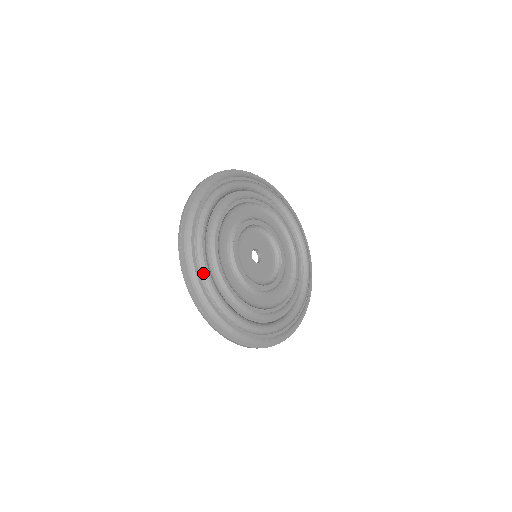
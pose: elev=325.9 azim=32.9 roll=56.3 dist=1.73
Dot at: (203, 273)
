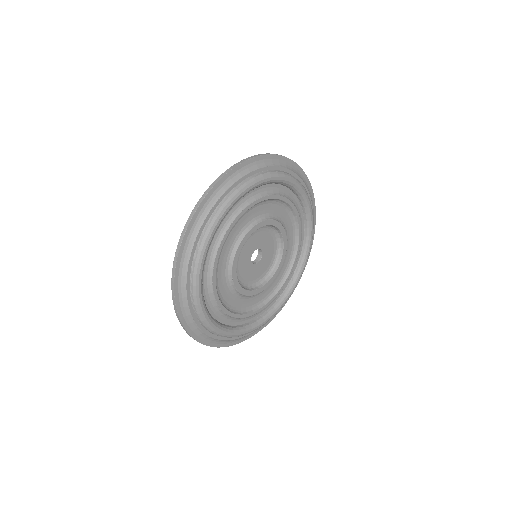
Dot at: (194, 279)
